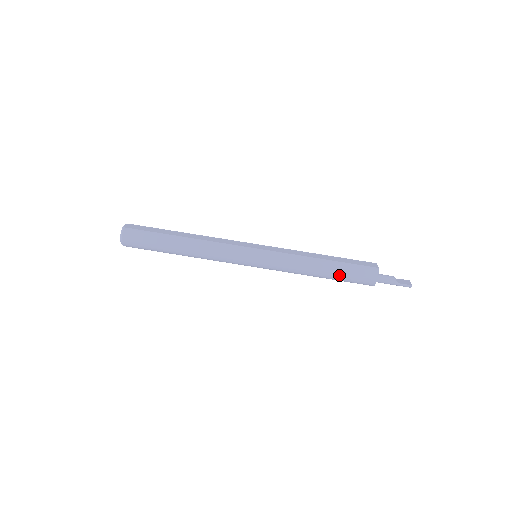
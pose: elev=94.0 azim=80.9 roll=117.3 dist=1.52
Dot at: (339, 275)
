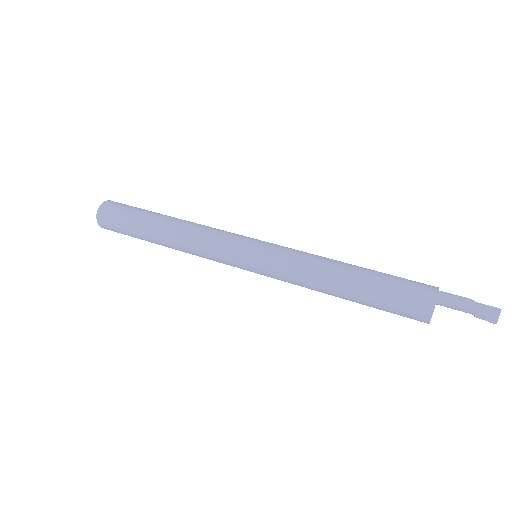
Dot at: (376, 277)
